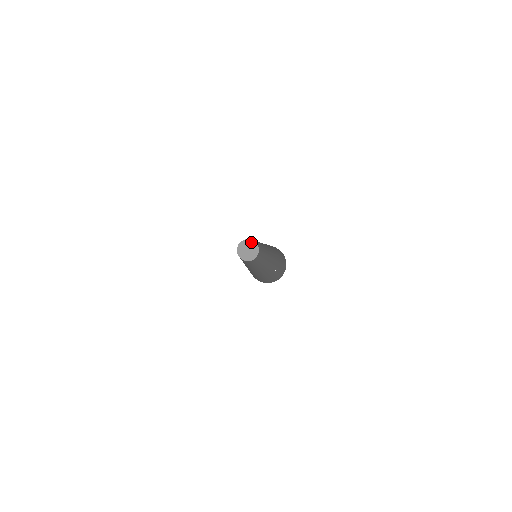
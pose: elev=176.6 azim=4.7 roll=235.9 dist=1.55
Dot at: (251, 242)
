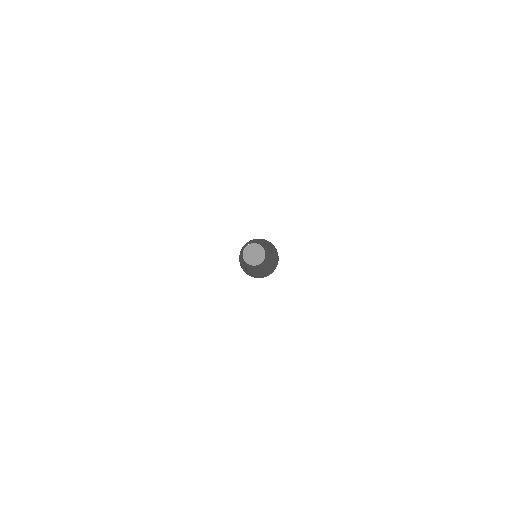
Dot at: (261, 249)
